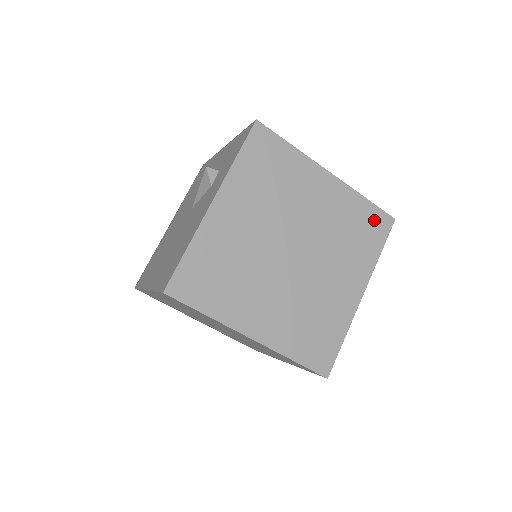
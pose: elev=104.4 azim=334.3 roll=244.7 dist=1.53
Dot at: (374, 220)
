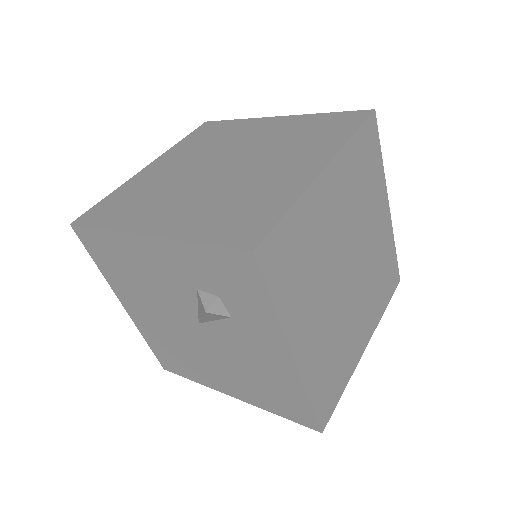
Dot at: (367, 141)
